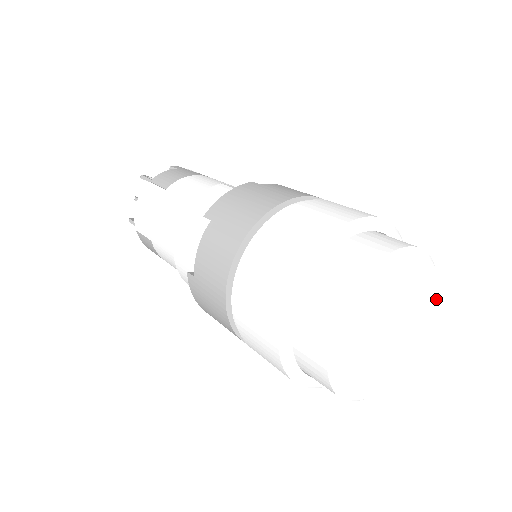
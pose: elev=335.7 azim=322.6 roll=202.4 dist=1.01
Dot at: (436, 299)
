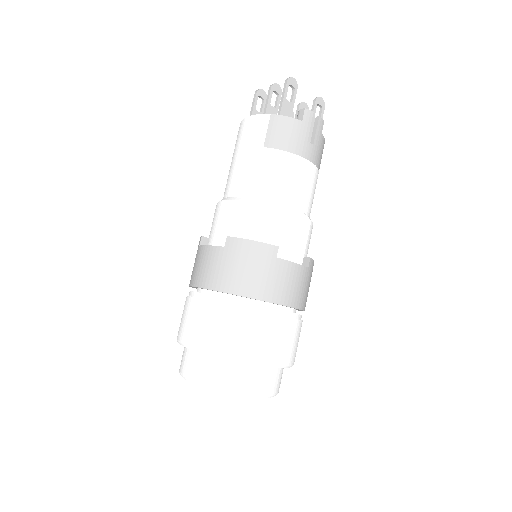
Dot at: occluded
